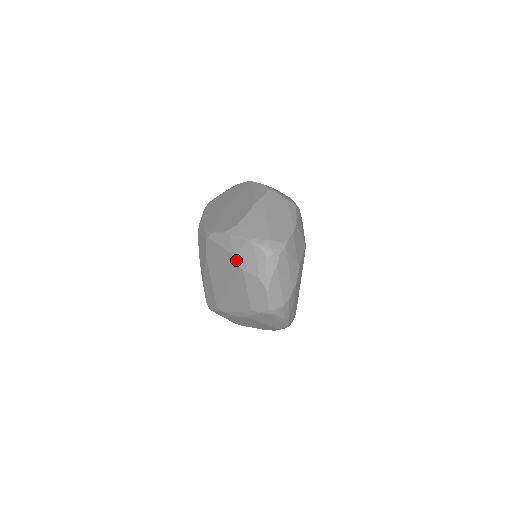
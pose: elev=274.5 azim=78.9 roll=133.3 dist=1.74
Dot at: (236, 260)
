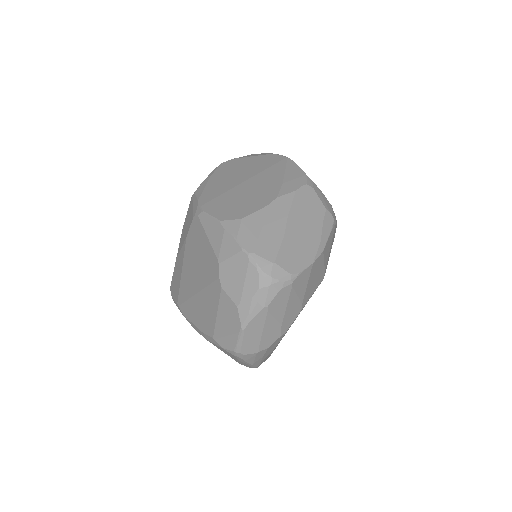
Dot at: (218, 268)
